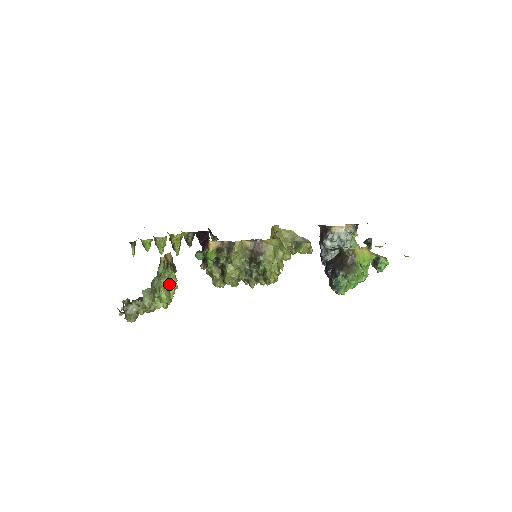
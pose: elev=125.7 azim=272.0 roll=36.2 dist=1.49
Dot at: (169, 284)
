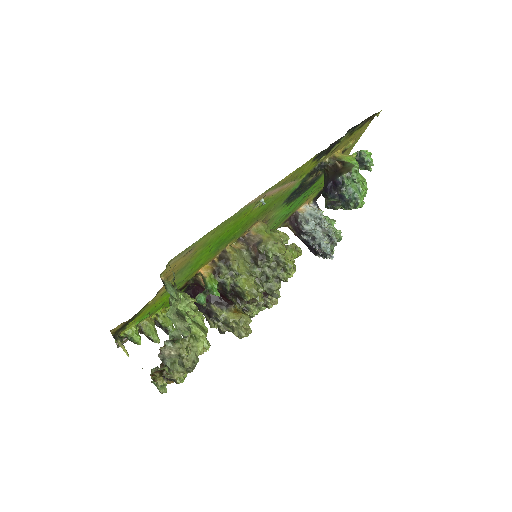
Dot at: (191, 312)
